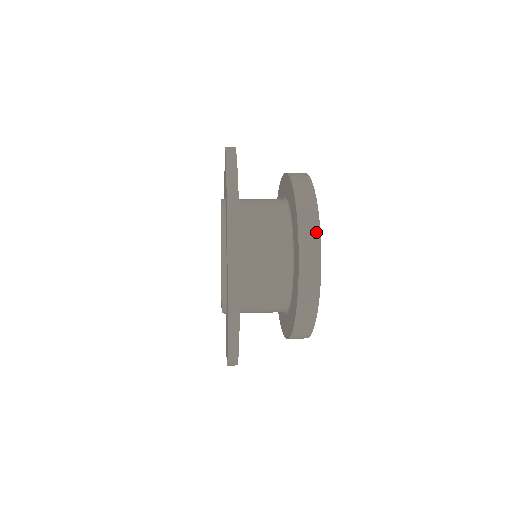
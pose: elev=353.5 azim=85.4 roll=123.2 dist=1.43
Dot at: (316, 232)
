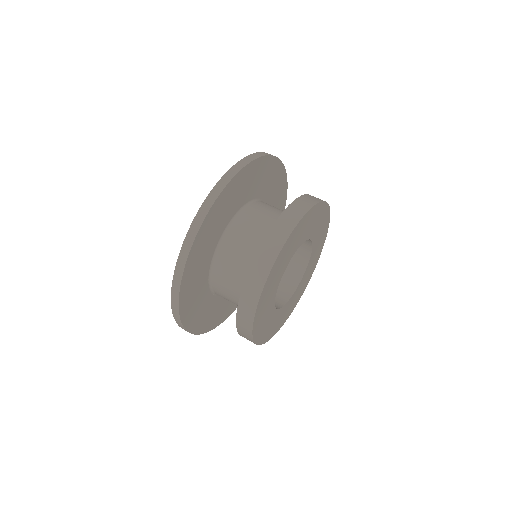
Dot at: (251, 341)
